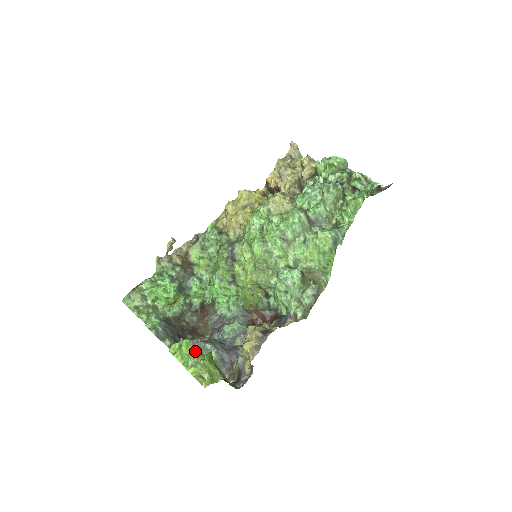
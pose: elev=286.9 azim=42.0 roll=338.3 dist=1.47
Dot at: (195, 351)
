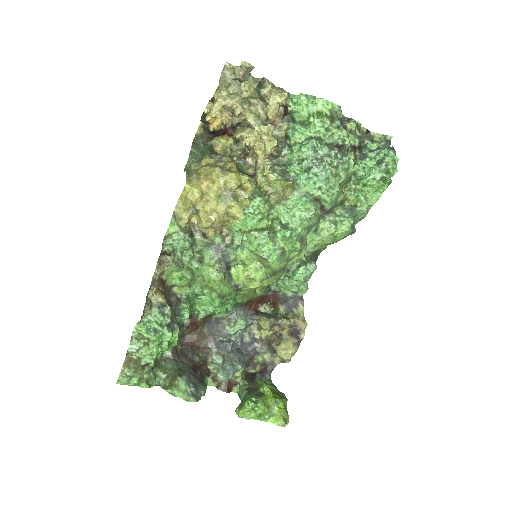
Dot at: (264, 402)
